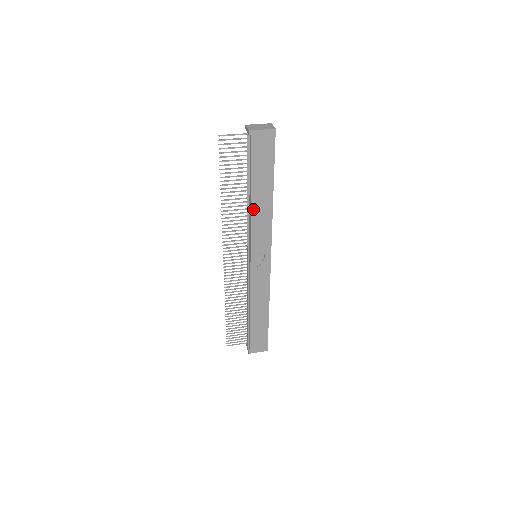
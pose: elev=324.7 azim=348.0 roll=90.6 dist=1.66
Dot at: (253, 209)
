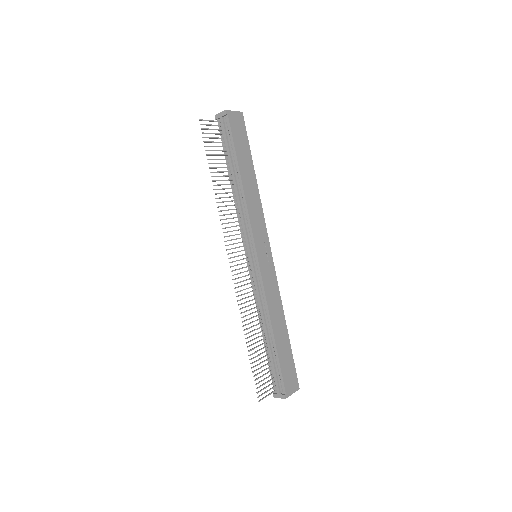
Dot at: (245, 192)
